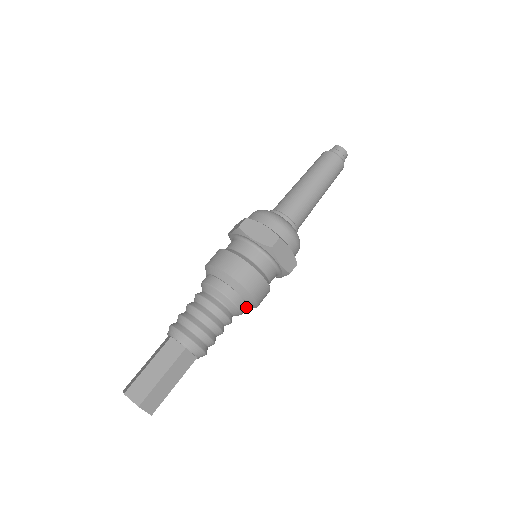
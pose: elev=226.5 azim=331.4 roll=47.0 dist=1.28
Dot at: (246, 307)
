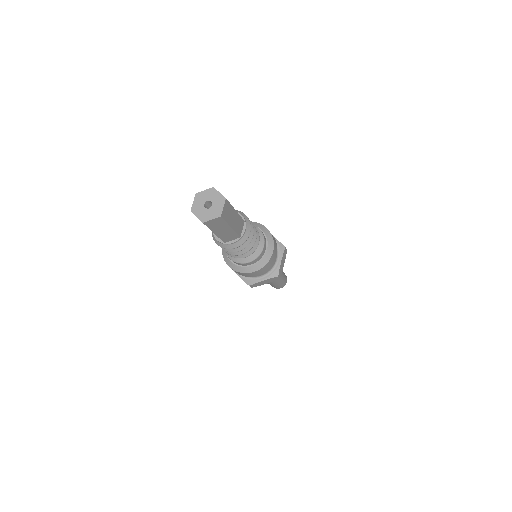
Dot at: (259, 259)
